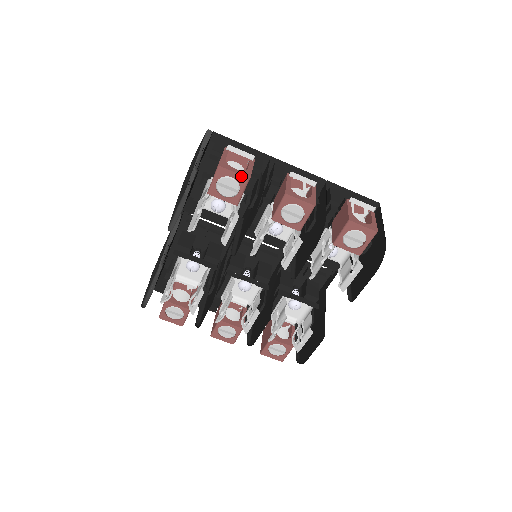
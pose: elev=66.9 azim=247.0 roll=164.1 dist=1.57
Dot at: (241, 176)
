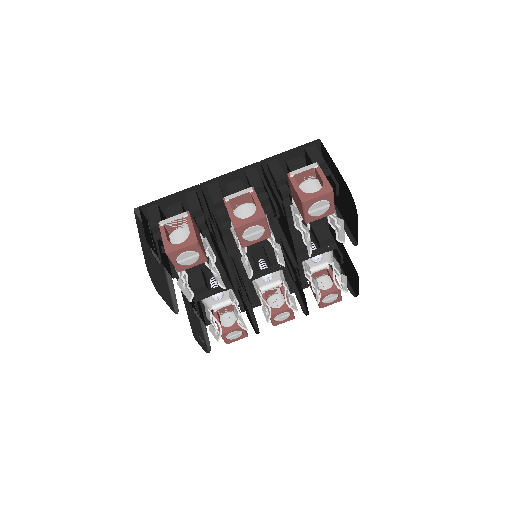
Dot at: (190, 246)
